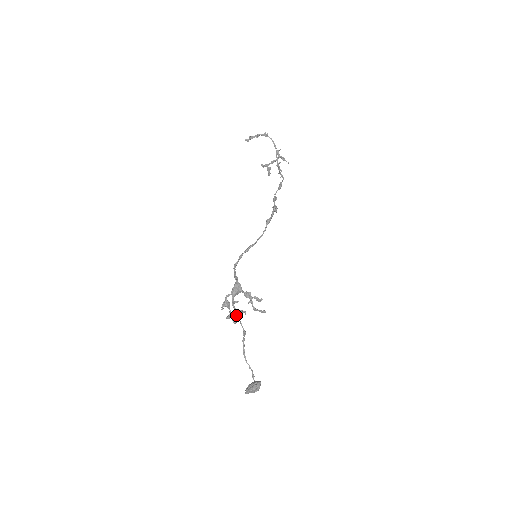
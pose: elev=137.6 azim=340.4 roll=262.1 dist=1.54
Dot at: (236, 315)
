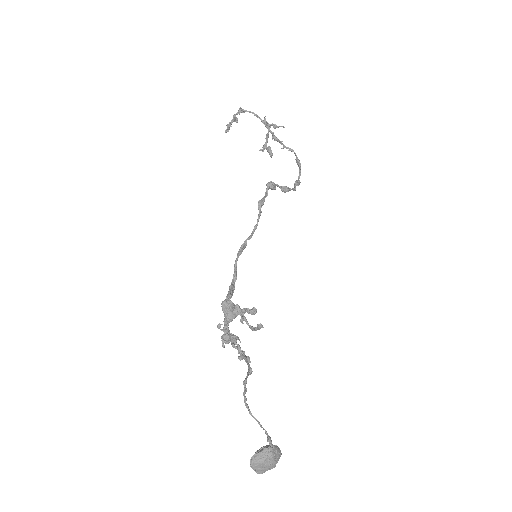
Dot at: (235, 348)
